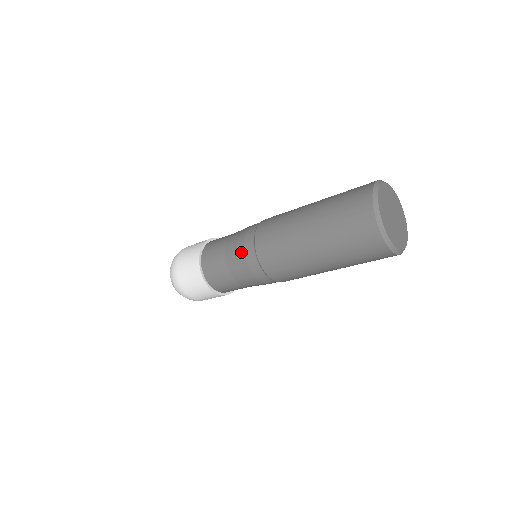
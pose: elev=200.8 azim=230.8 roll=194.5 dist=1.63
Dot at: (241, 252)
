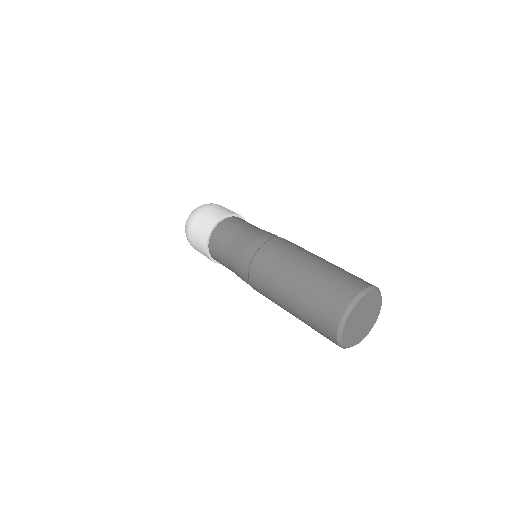
Dot at: (242, 279)
